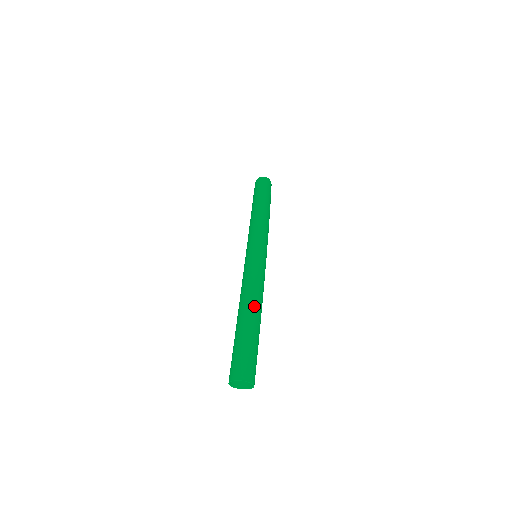
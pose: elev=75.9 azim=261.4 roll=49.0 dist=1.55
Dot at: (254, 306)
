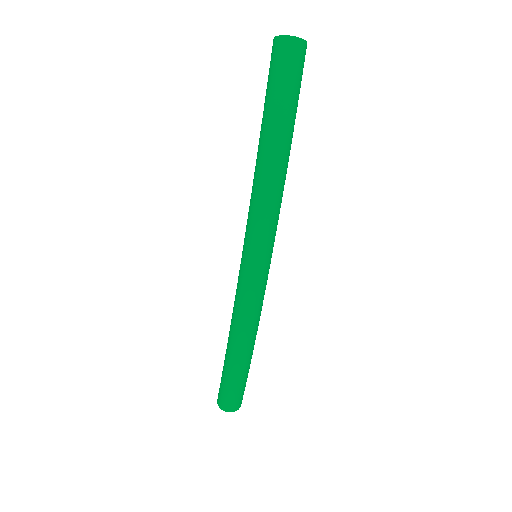
Dot at: (245, 352)
